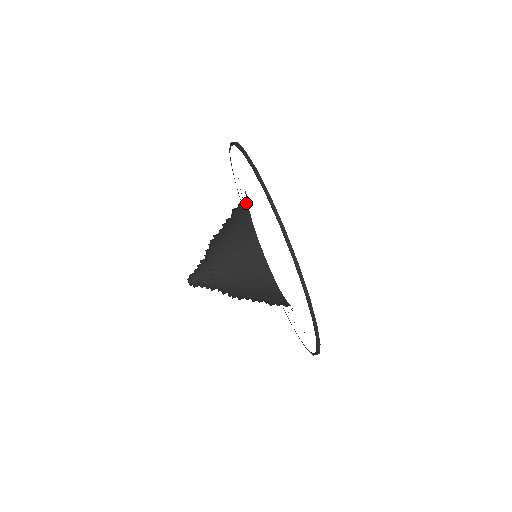
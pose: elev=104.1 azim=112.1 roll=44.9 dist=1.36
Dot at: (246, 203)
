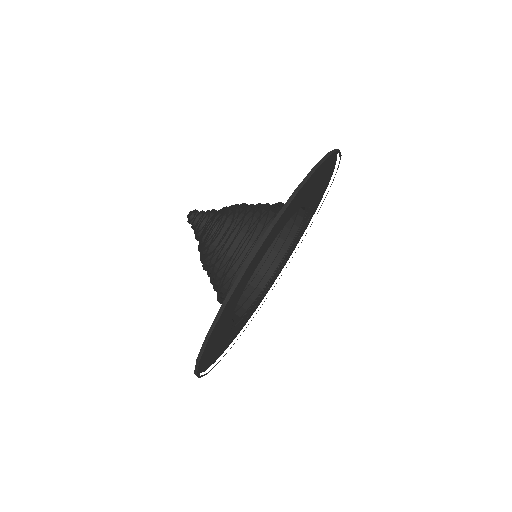
Dot at: (302, 217)
